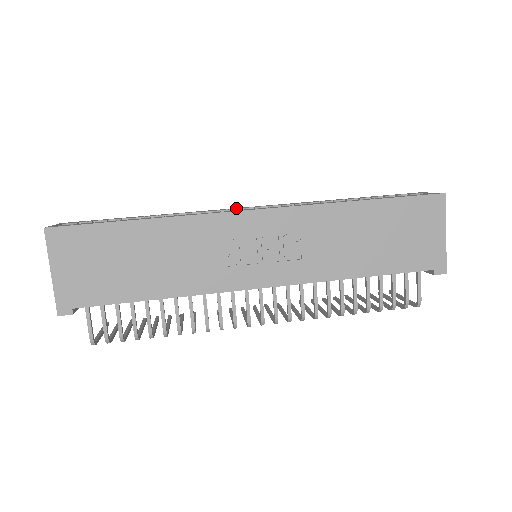
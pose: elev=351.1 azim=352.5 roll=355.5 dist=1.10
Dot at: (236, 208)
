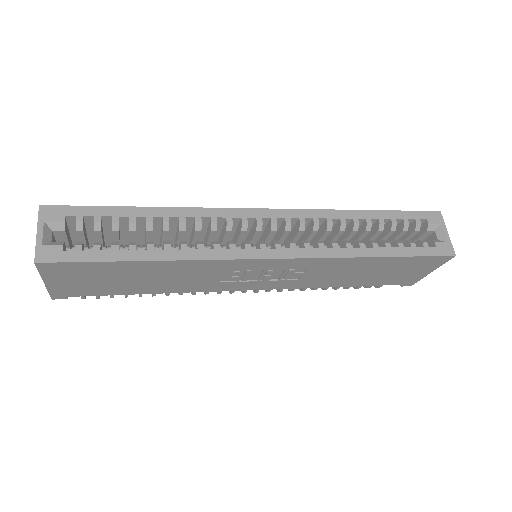
Dot at: (251, 216)
